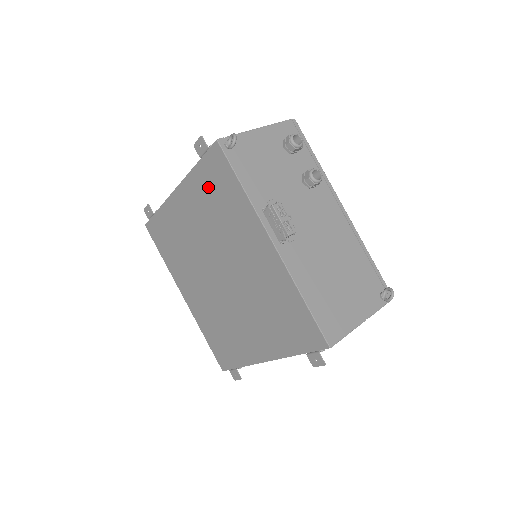
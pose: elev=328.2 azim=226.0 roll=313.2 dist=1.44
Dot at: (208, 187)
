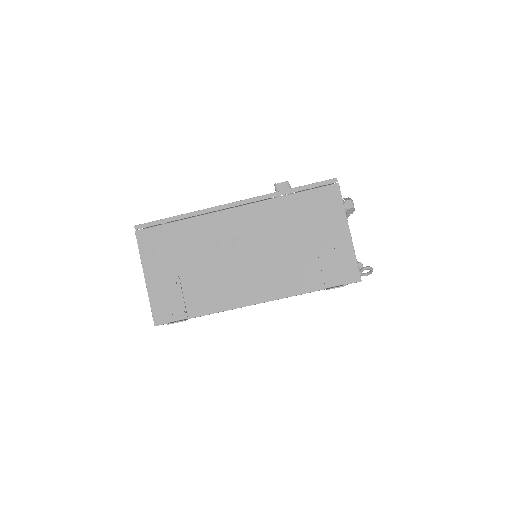
Dot at: occluded
